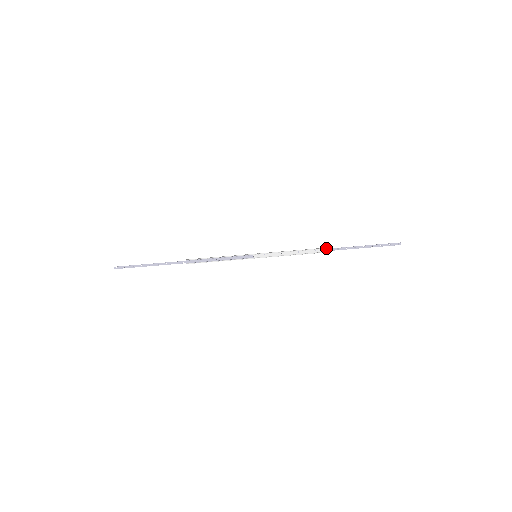
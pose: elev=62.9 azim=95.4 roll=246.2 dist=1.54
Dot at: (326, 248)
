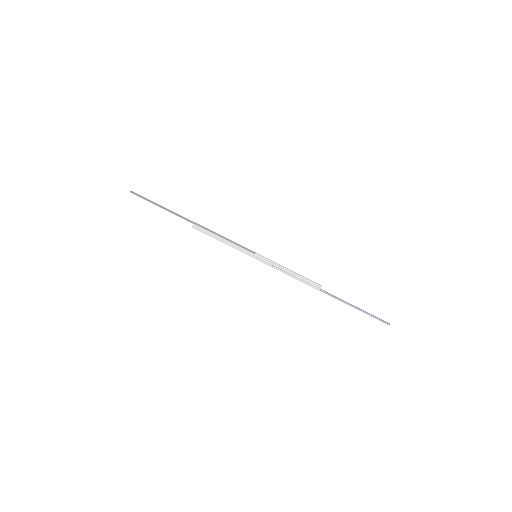
Dot at: occluded
